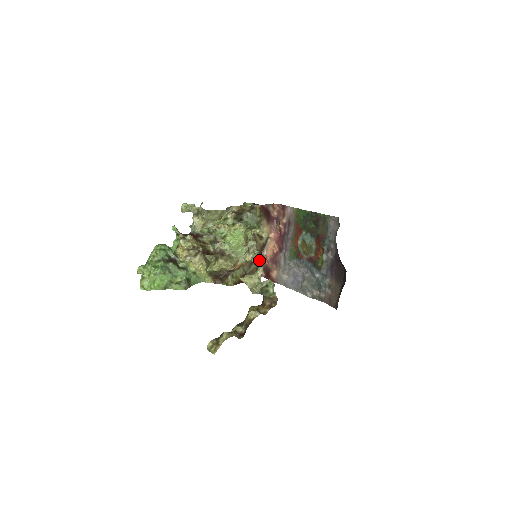
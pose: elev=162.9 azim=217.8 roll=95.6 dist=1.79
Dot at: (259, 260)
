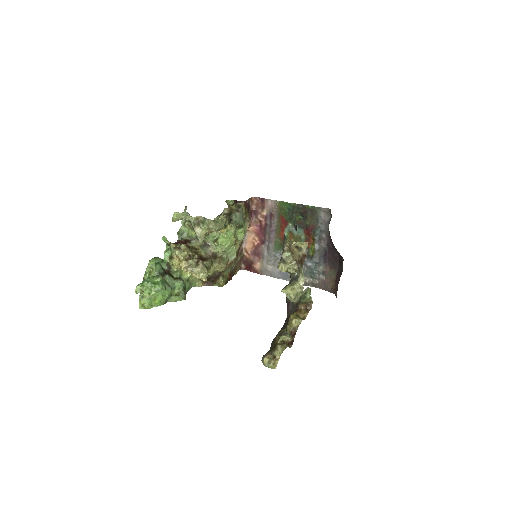
Dot at: (301, 271)
